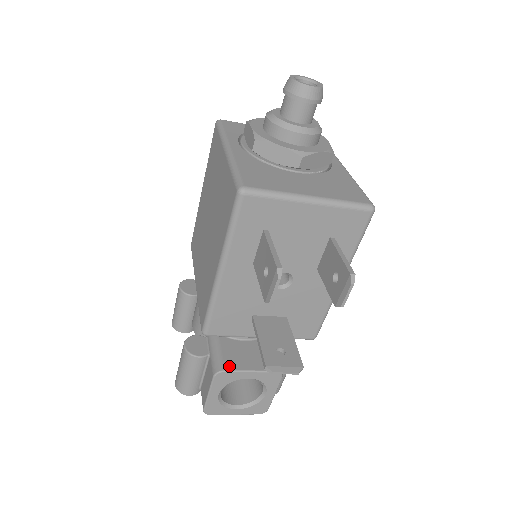
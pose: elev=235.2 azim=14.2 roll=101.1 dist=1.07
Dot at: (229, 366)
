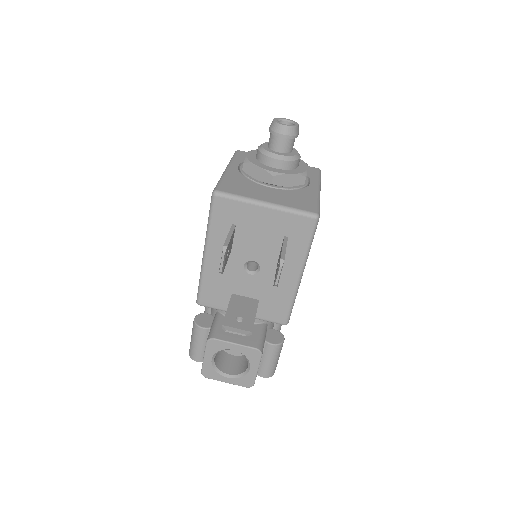
Dot at: (219, 336)
